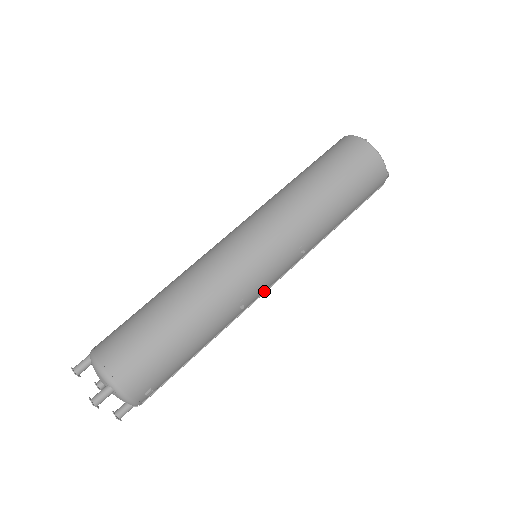
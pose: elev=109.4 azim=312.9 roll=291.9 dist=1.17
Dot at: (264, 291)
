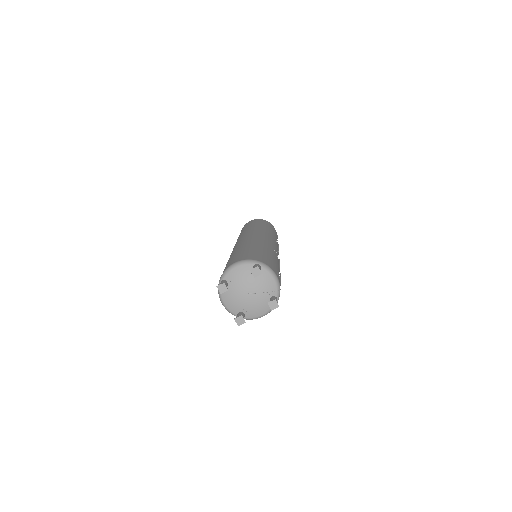
Dot at: occluded
